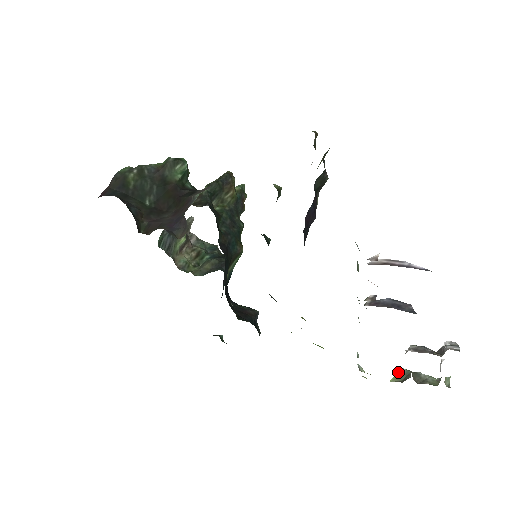
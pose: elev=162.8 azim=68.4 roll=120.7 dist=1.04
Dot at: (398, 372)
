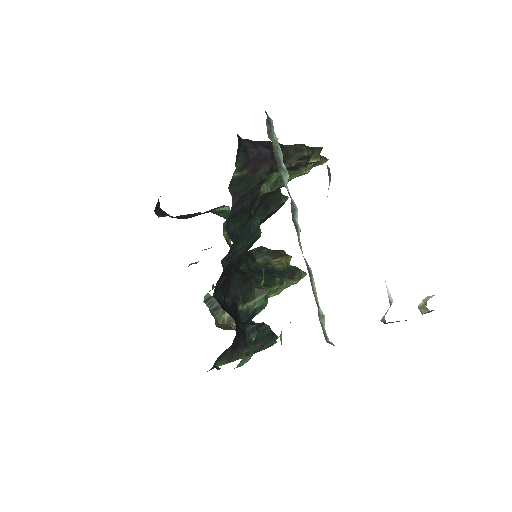
Dot at: occluded
